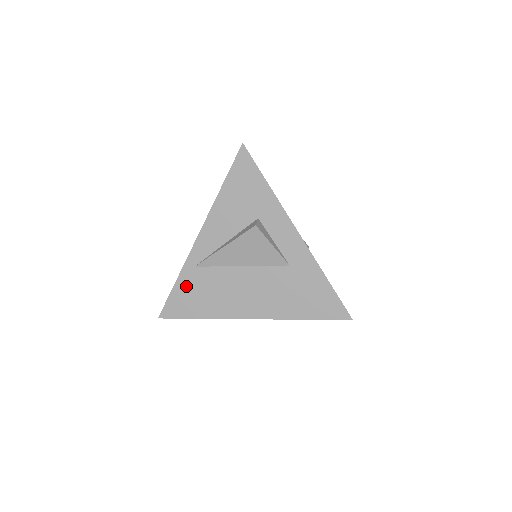
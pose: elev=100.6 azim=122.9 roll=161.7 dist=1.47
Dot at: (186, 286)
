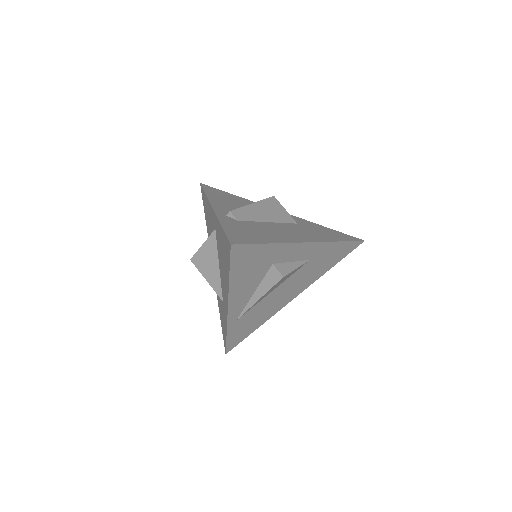
Dot at: (236, 331)
